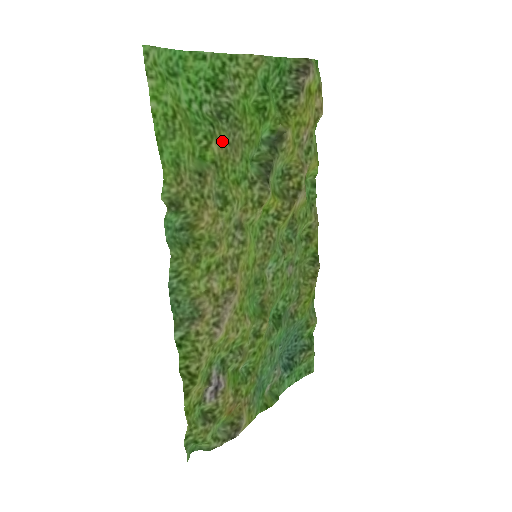
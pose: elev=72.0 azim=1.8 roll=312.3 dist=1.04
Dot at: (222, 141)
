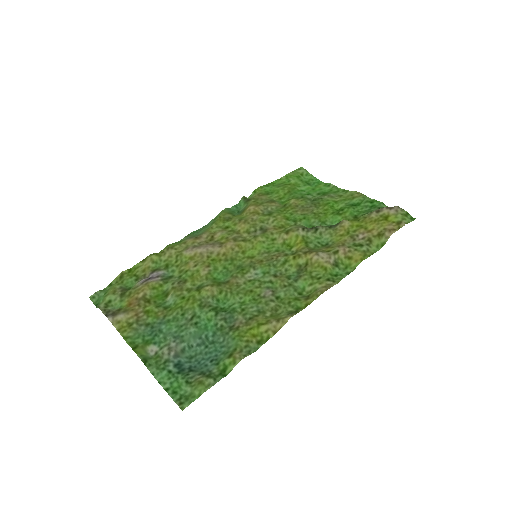
Dot at: (300, 203)
